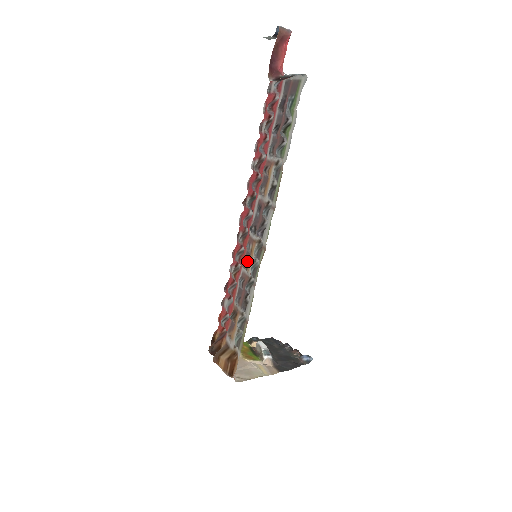
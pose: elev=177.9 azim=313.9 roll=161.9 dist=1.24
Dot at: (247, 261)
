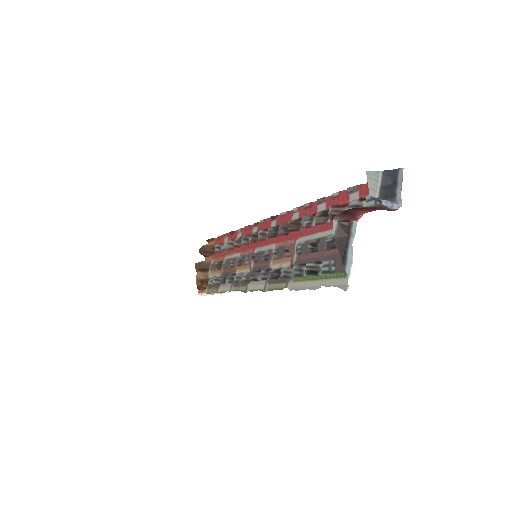
Dot at: (241, 262)
